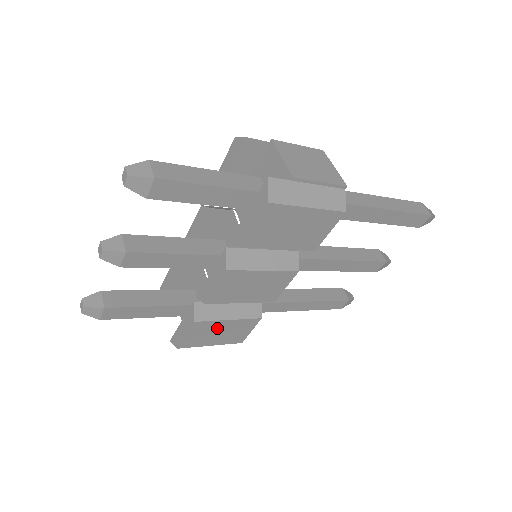
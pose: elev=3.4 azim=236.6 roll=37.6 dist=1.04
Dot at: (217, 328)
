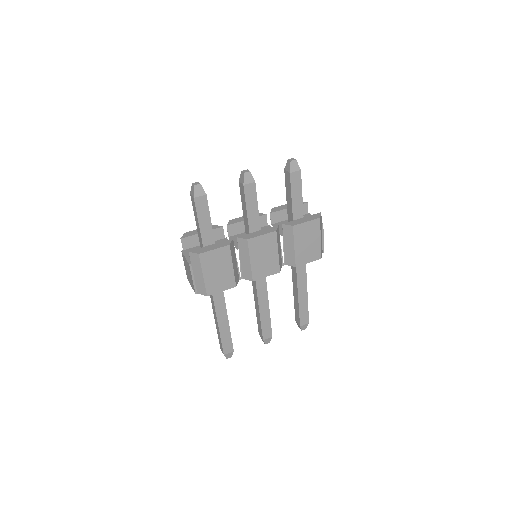
Dot at: (223, 265)
